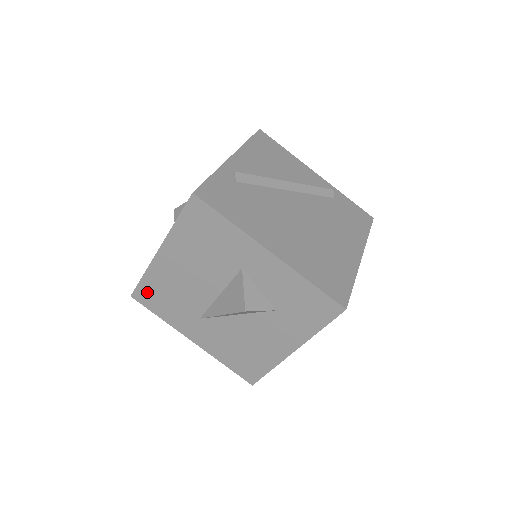
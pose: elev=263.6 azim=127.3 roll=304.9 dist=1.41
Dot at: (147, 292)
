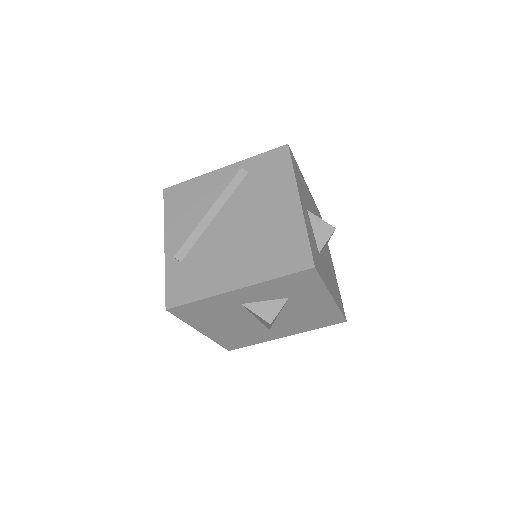
Dot at: (231, 344)
